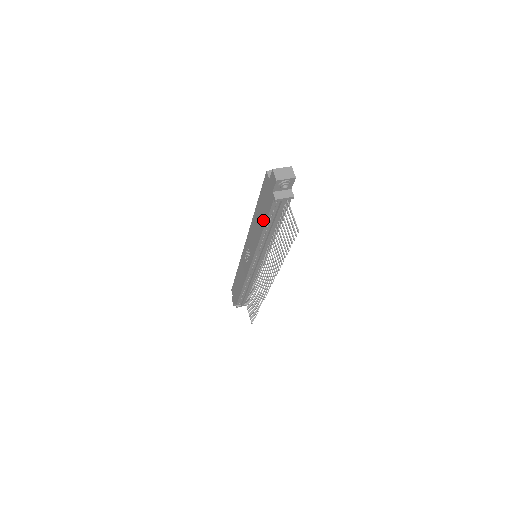
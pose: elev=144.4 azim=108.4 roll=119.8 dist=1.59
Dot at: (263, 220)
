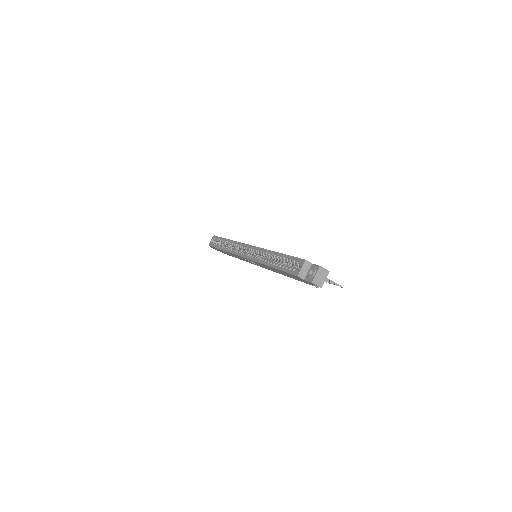
Dot at: (290, 277)
